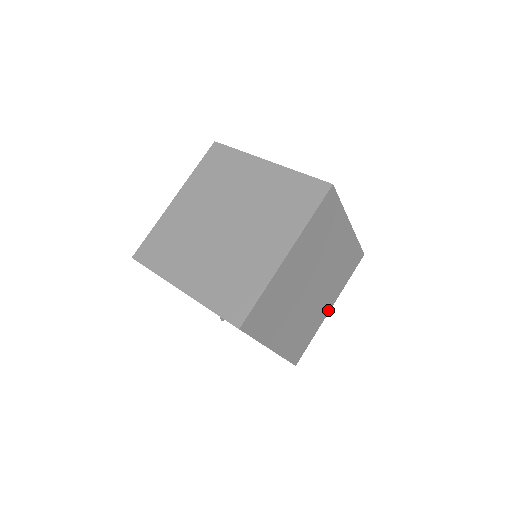
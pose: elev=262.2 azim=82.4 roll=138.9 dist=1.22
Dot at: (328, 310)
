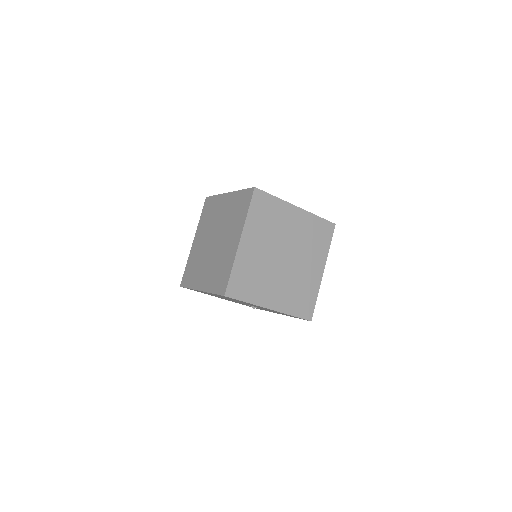
Dot at: (321, 273)
